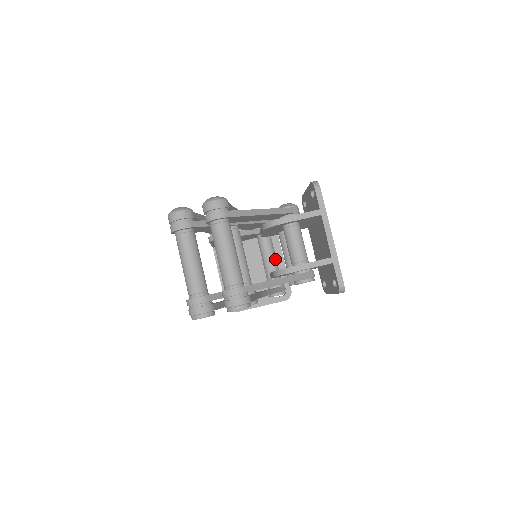
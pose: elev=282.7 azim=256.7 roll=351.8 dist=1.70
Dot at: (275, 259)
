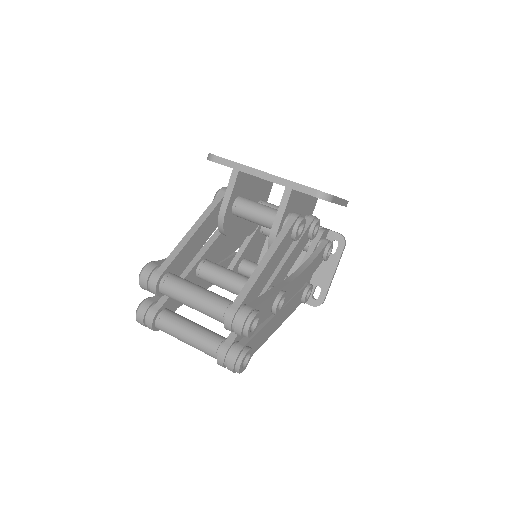
Dot at: occluded
